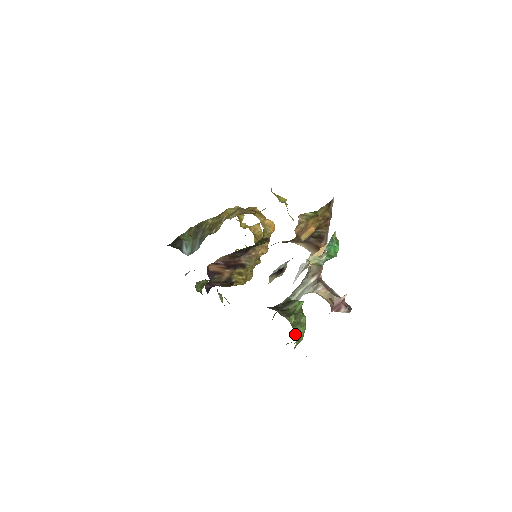
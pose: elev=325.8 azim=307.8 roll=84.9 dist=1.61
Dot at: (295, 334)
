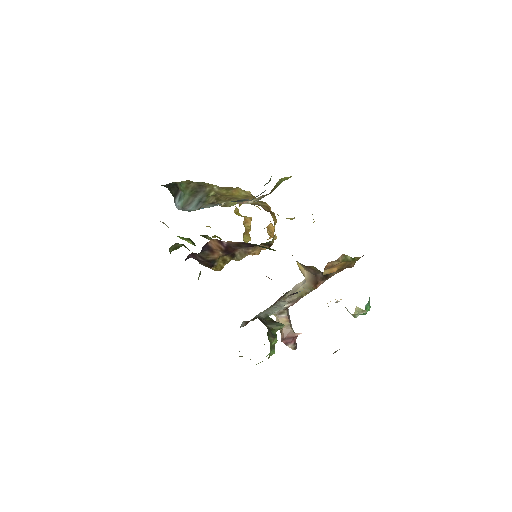
Dot at: occluded
